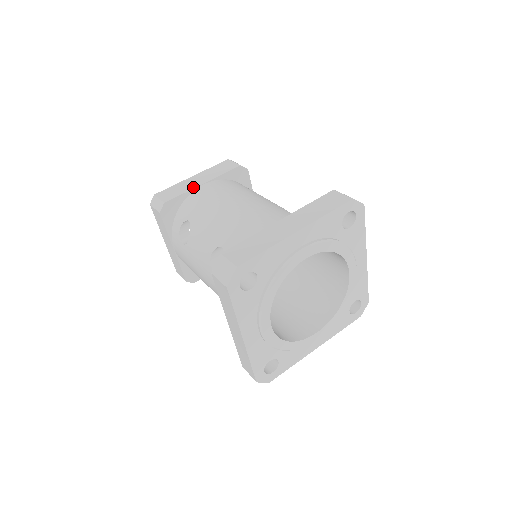
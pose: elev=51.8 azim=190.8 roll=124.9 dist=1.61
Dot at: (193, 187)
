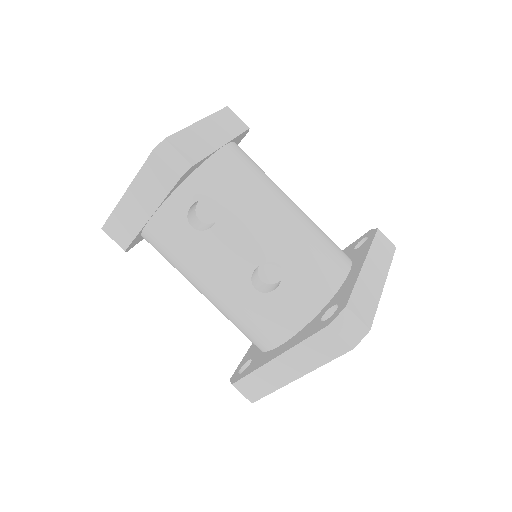
Dot at: (215, 147)
